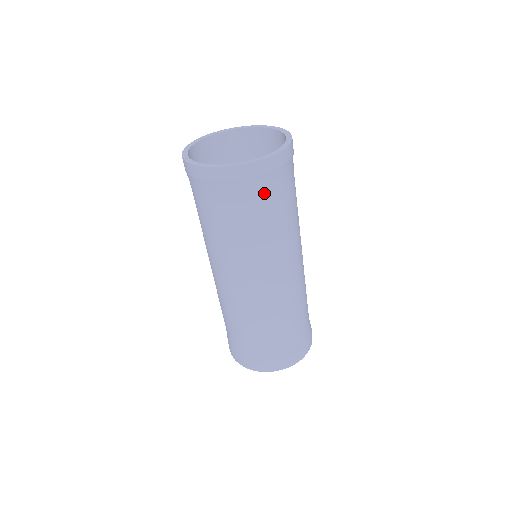
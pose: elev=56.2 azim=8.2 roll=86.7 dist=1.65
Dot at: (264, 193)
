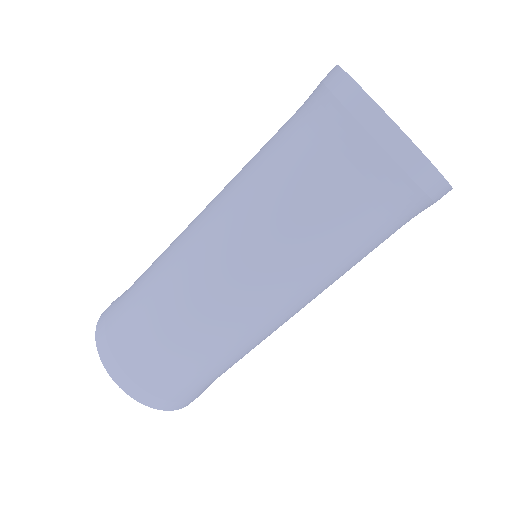
Dot at: (408, 221)
